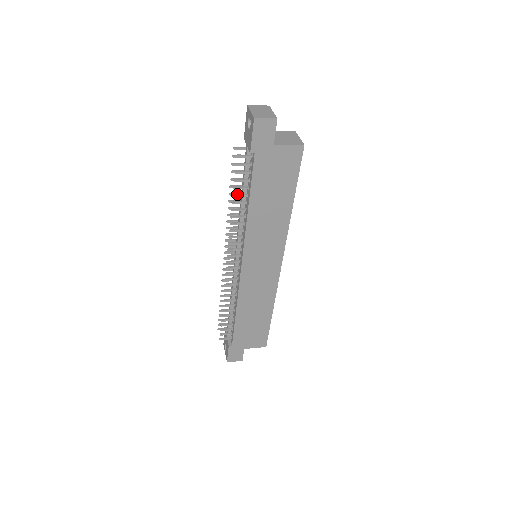
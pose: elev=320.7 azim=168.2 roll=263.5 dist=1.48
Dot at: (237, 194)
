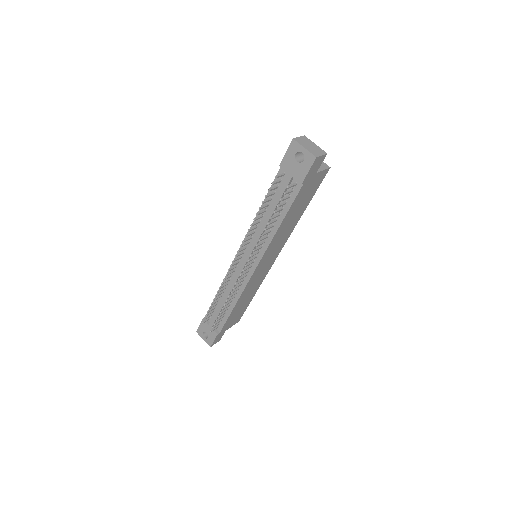
Dot at: (273, 216)
